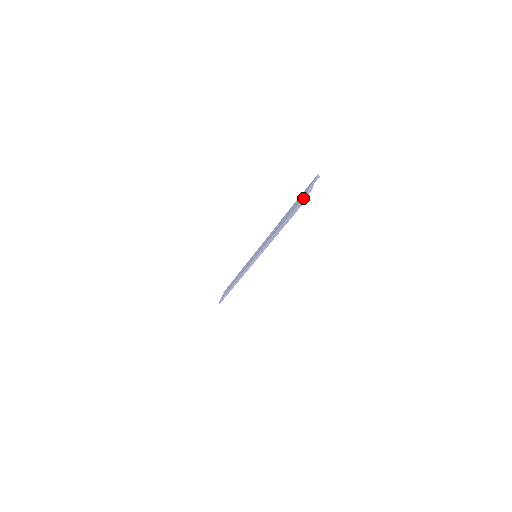
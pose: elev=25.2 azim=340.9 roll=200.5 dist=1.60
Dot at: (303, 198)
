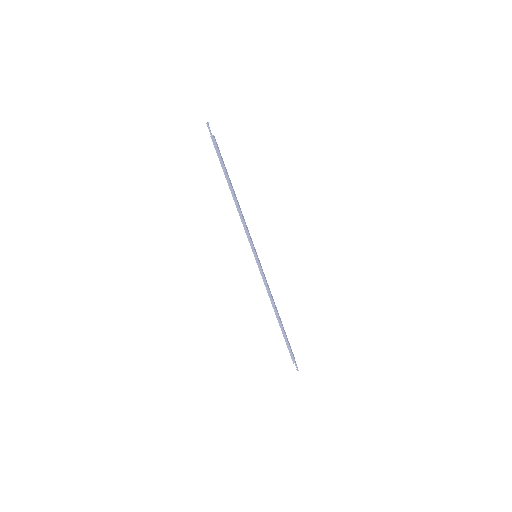
Dot at: occluded
